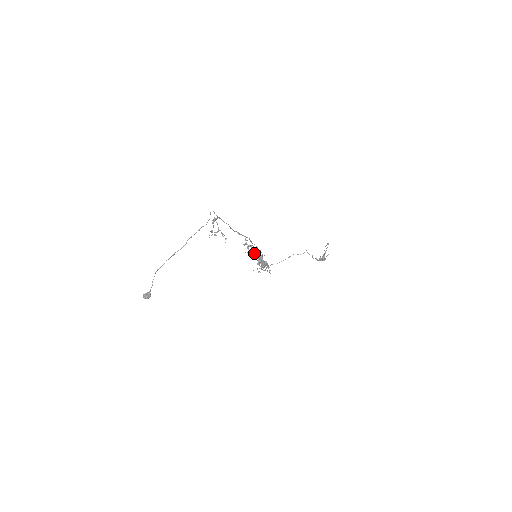
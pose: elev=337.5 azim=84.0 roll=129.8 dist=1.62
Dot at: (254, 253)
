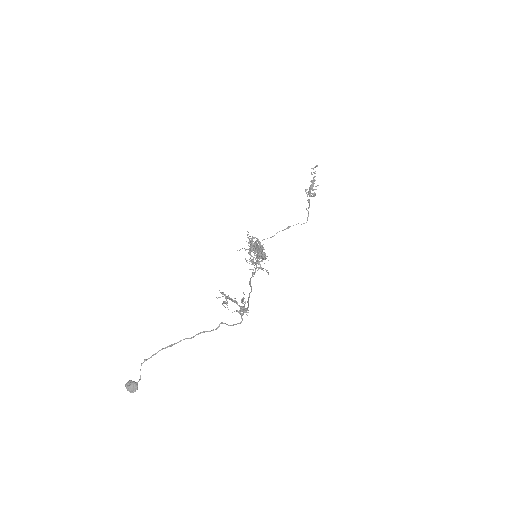
Dot at: (250, 247)
